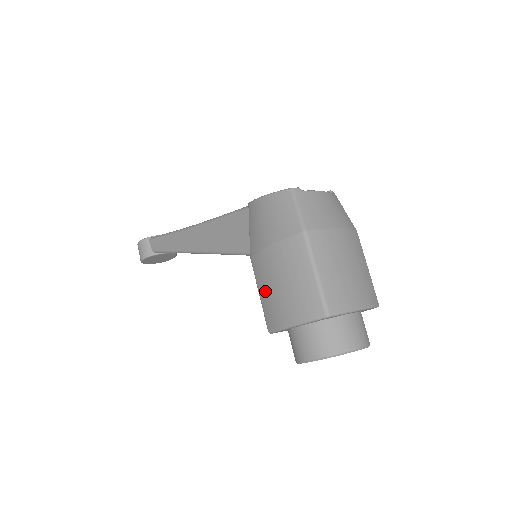
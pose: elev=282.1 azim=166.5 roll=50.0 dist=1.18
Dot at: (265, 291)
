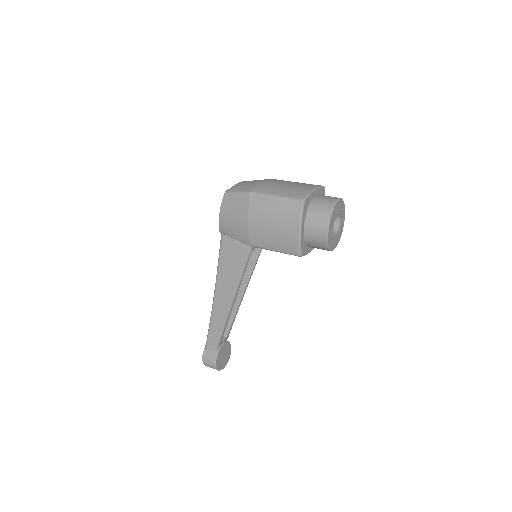
Dot at: (273, 242)
